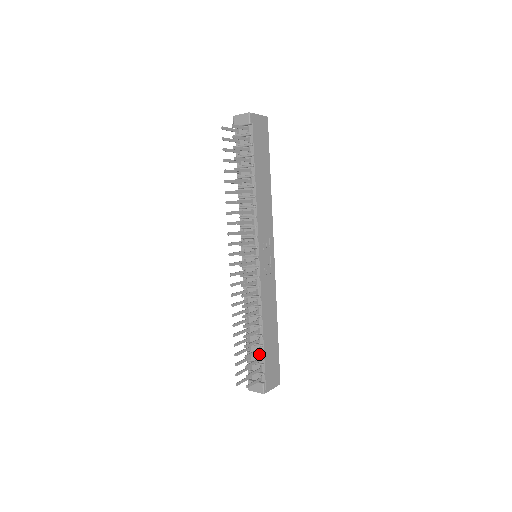
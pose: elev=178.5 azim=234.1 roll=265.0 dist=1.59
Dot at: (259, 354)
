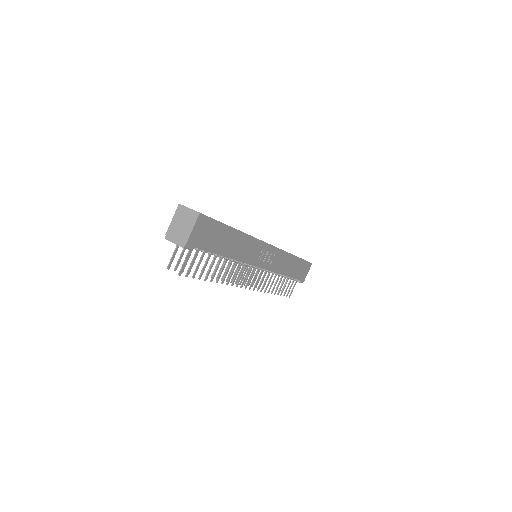
Dot at: occluded
